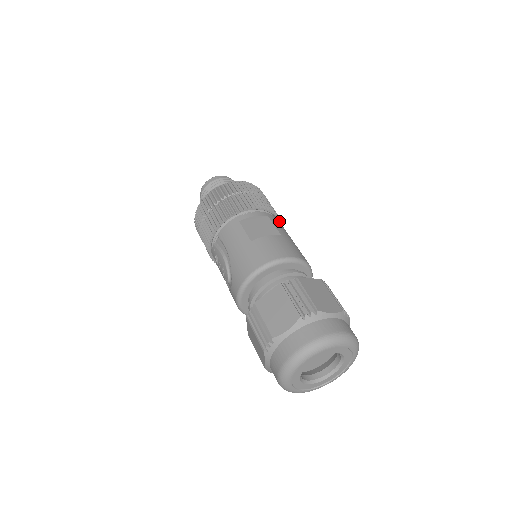
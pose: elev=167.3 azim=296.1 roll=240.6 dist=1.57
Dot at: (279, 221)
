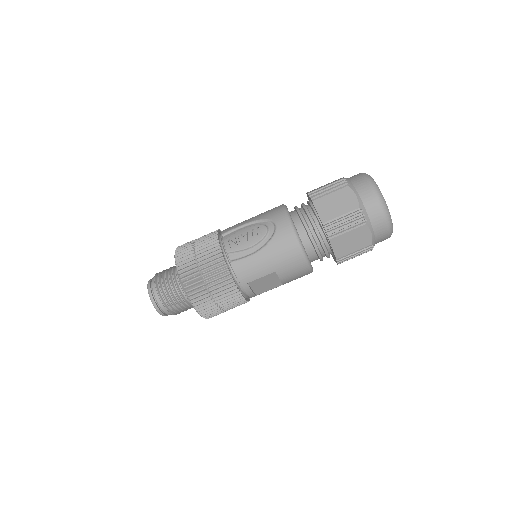
Dot at: occluded
